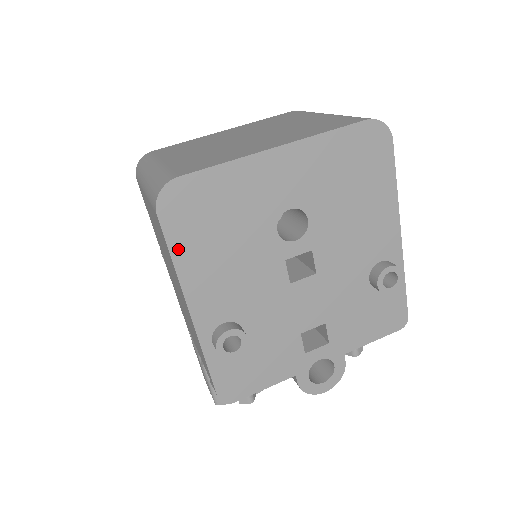
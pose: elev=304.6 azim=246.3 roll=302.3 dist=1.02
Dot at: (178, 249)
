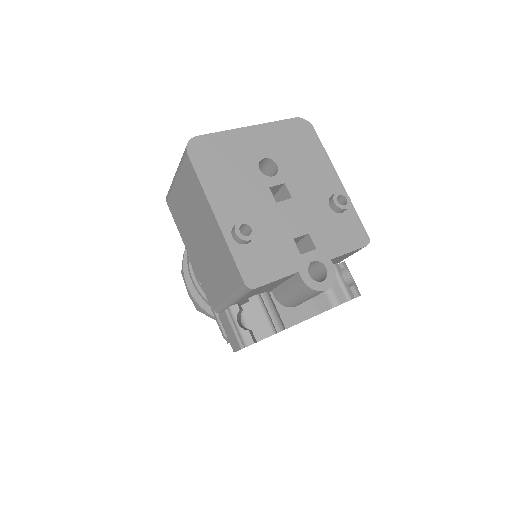
Dot at: (202, 174)
